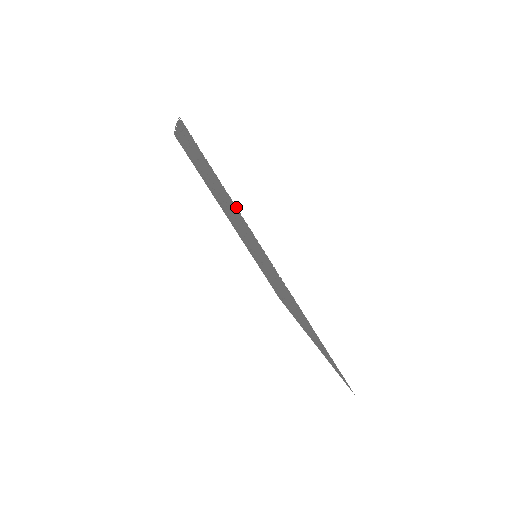
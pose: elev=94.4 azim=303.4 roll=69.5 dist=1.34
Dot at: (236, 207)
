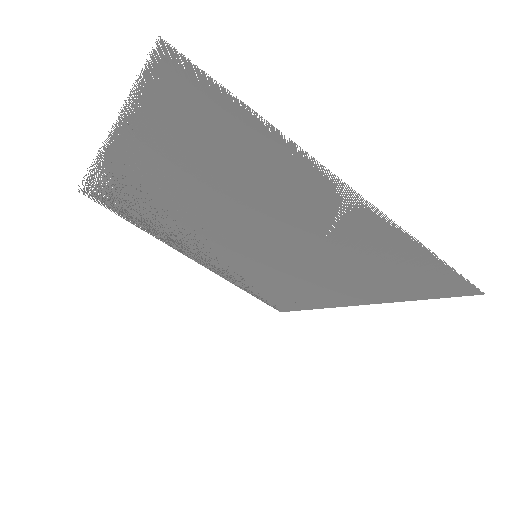
Dot at: occluded
